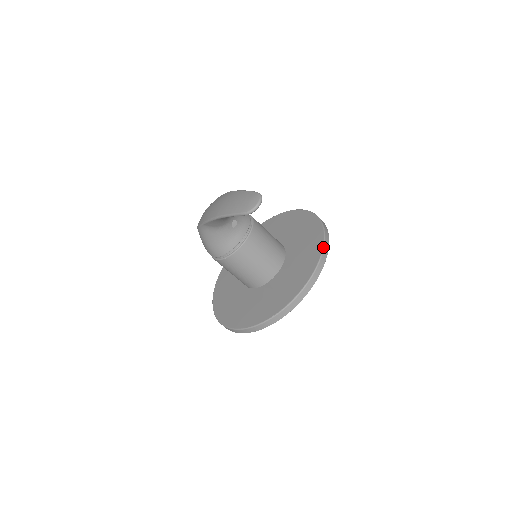
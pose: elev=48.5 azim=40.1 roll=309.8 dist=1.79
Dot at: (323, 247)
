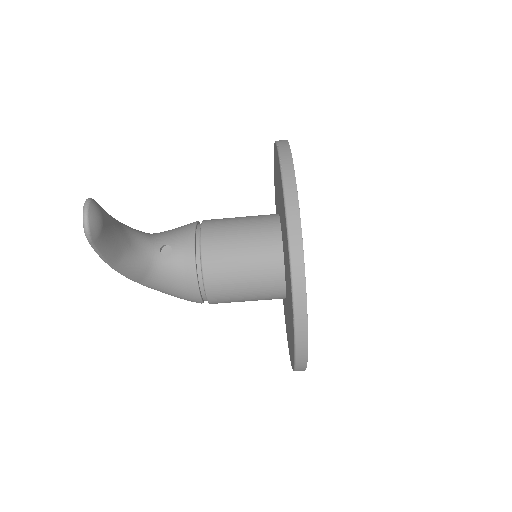
Dot at: (280, 170)
